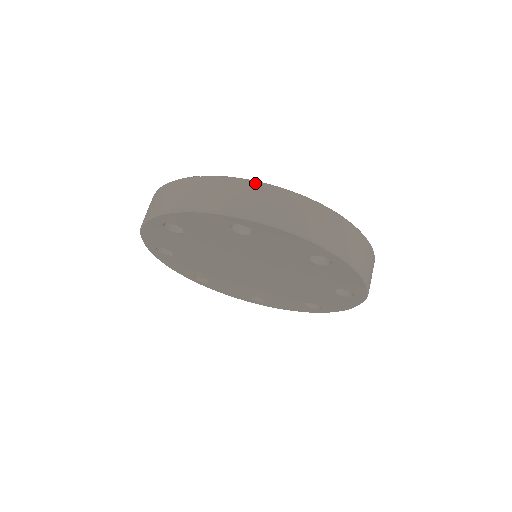
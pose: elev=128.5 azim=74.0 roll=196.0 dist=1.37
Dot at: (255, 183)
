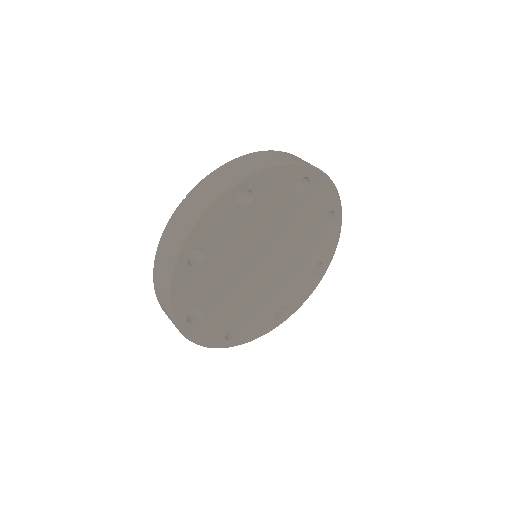
Dot at: (224, 165)
